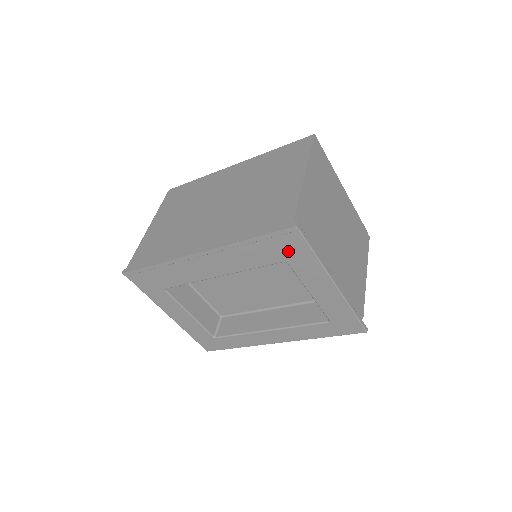
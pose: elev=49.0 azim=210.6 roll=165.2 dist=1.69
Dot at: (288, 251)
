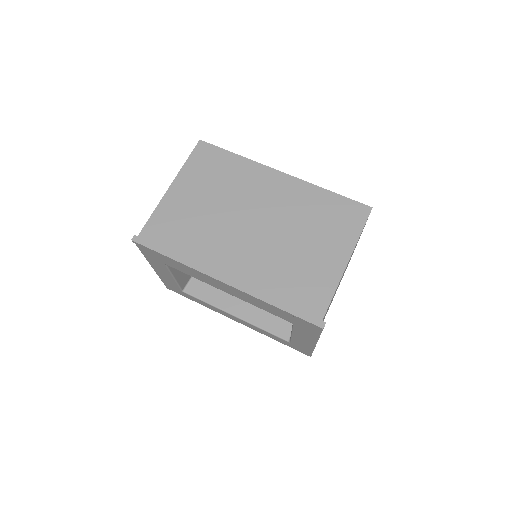
Dot at: (301, 324)
